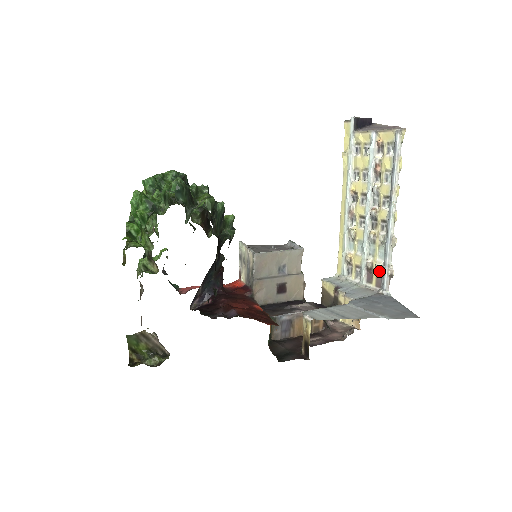
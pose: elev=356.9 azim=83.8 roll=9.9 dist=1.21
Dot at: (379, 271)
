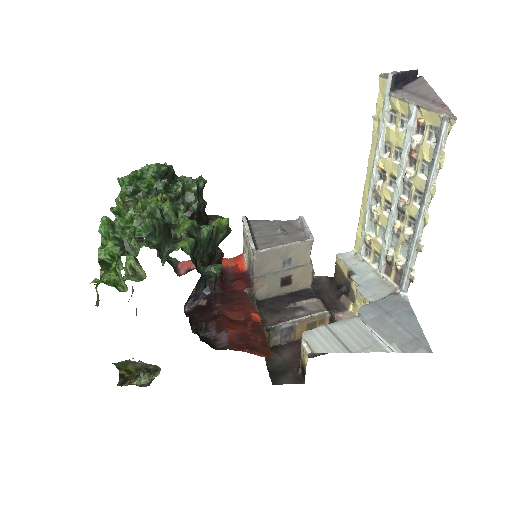
Dot at: (399, 270)
